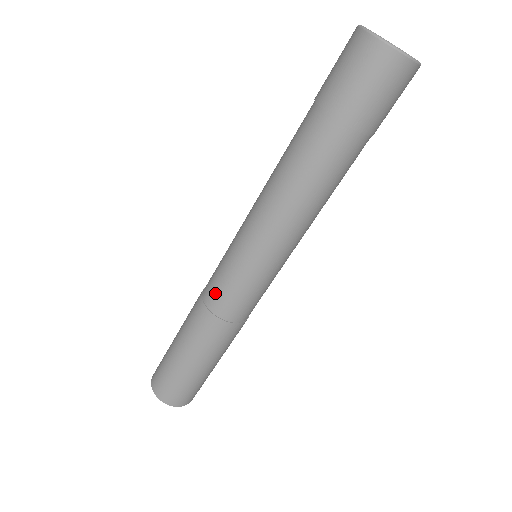
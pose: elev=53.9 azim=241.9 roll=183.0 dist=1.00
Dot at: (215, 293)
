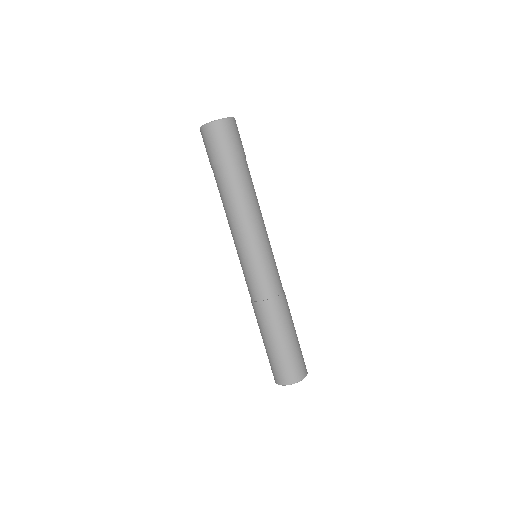
Dot at: (250, 290)
